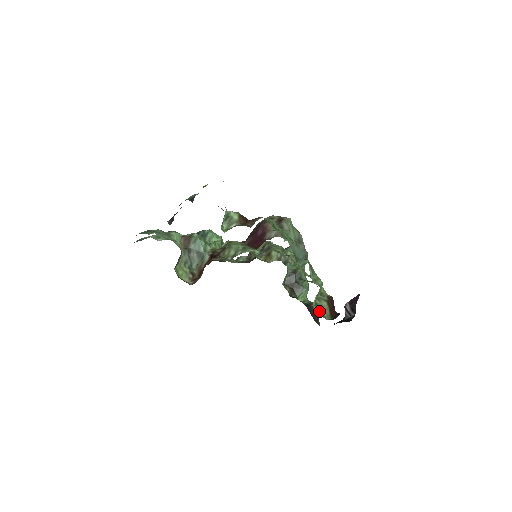
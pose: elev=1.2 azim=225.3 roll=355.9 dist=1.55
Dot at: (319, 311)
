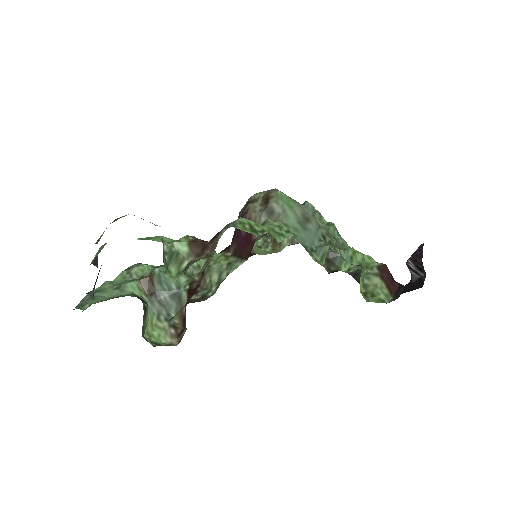
Dot at: (372, 295)
